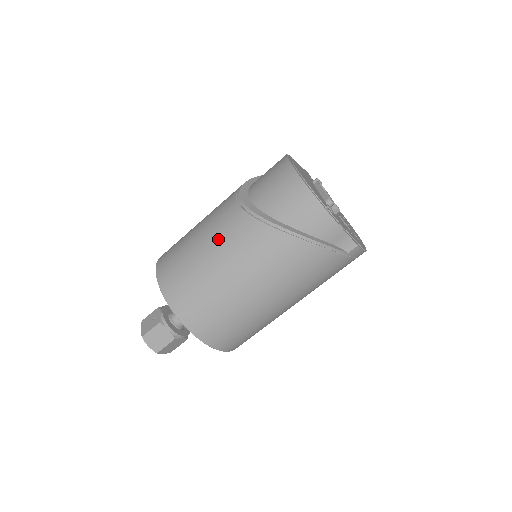
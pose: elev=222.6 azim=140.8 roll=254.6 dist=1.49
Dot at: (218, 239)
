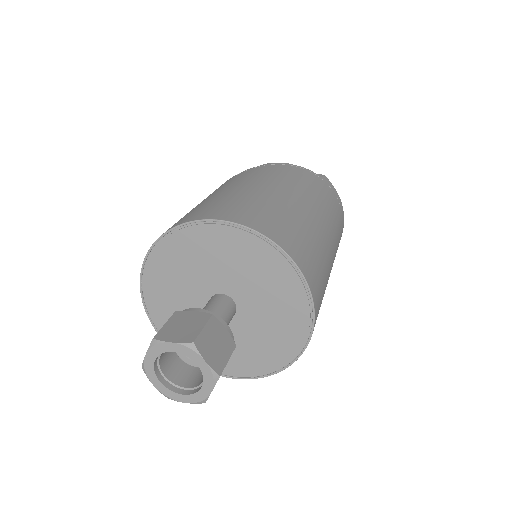
Dot at: occluded
